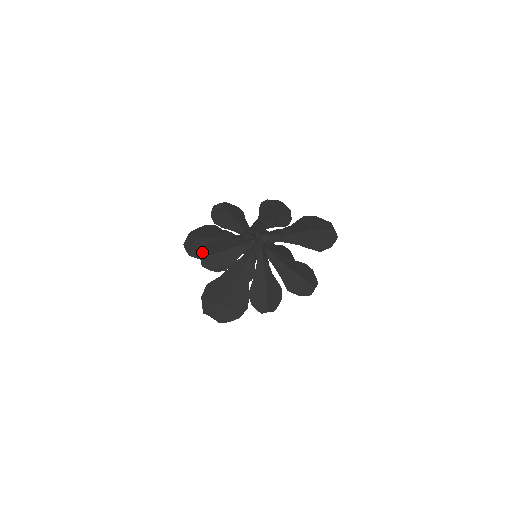
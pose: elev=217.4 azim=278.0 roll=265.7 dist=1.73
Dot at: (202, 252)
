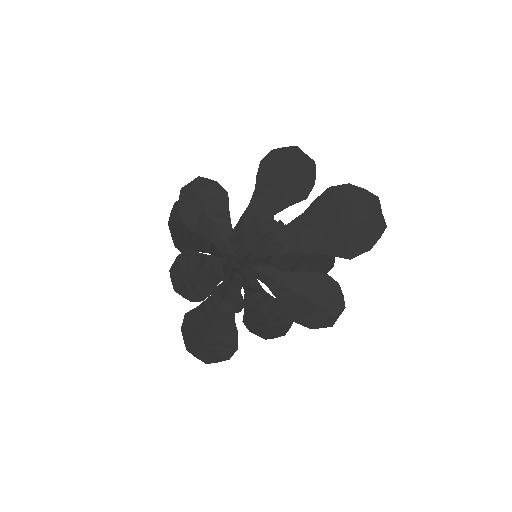
Dot at: (172, 269)
